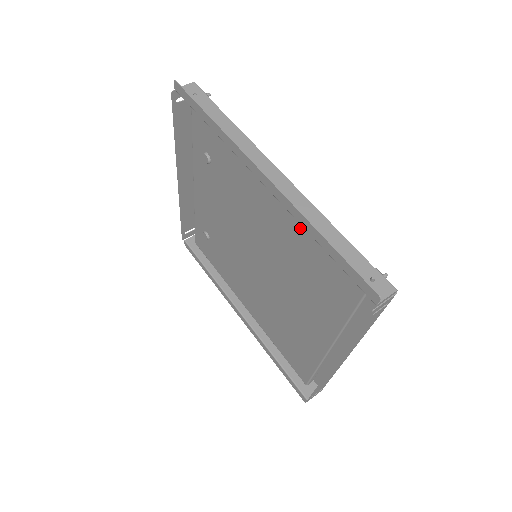
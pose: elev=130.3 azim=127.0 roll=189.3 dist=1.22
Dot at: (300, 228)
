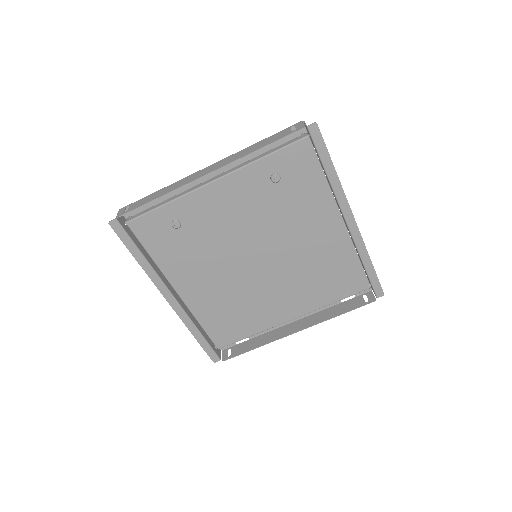
Dot at: (343, 252)
